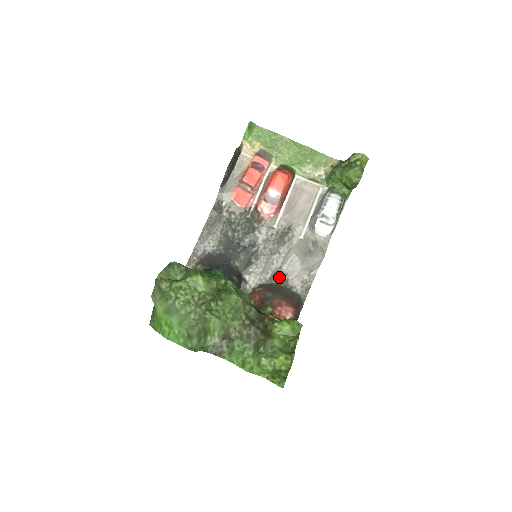
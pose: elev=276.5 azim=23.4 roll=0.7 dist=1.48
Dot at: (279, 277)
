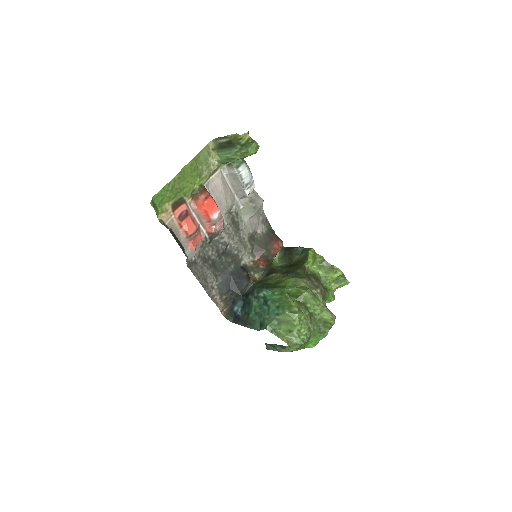
Dot at: (253, 238)
